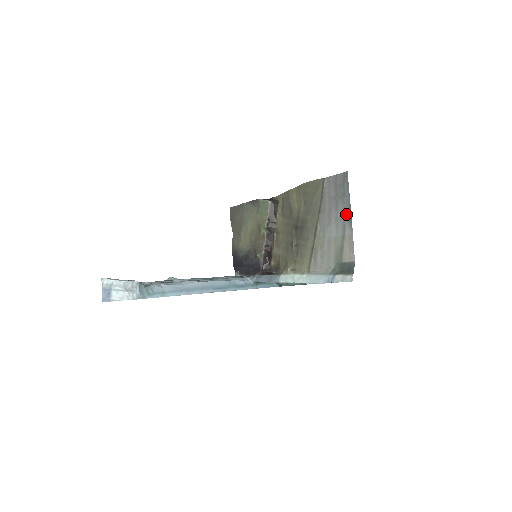
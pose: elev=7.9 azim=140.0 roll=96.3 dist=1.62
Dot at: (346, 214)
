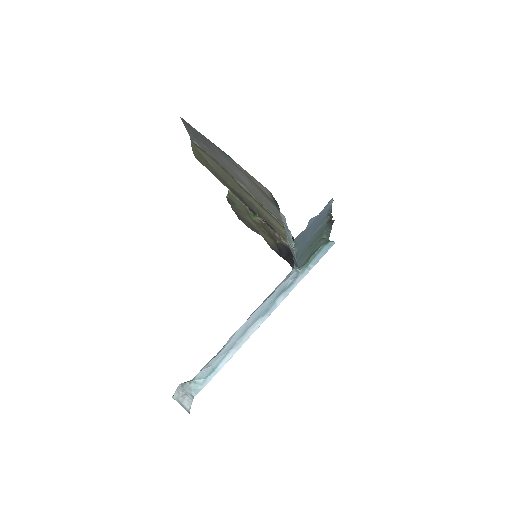
Dot at: (222, 154)
